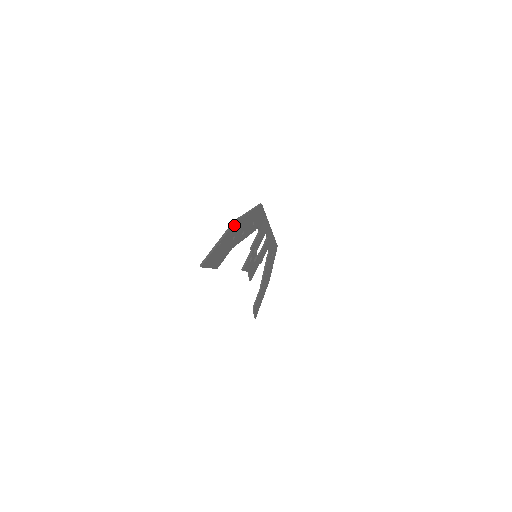
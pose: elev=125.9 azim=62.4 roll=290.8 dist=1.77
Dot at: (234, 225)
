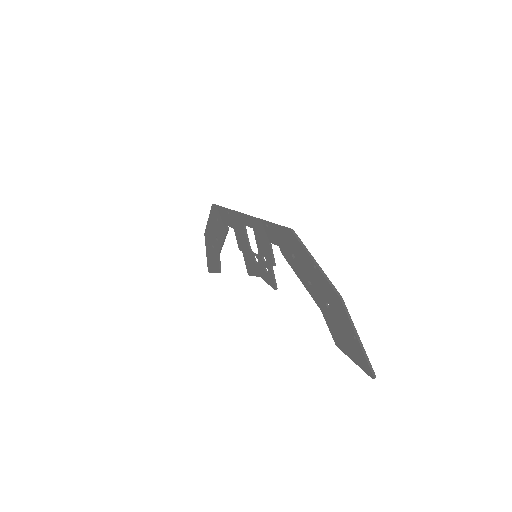
Dot at: (340, 301)
